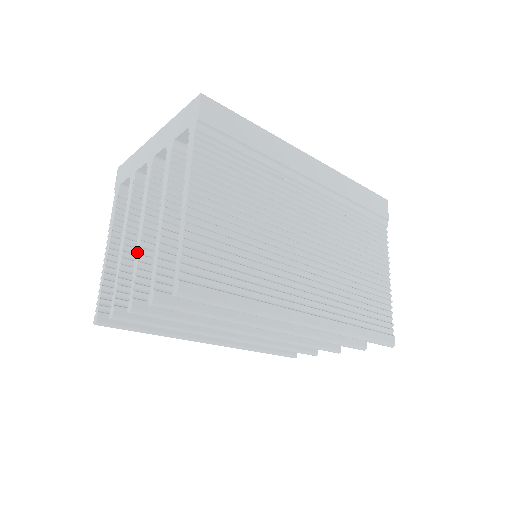
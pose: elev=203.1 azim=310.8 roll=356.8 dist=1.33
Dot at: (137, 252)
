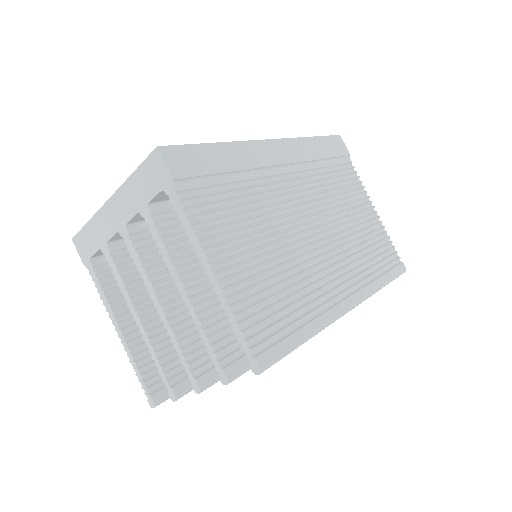
Dot at: (170, 332)
